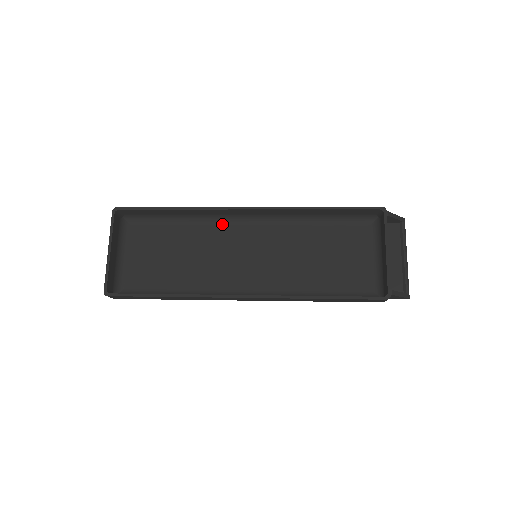
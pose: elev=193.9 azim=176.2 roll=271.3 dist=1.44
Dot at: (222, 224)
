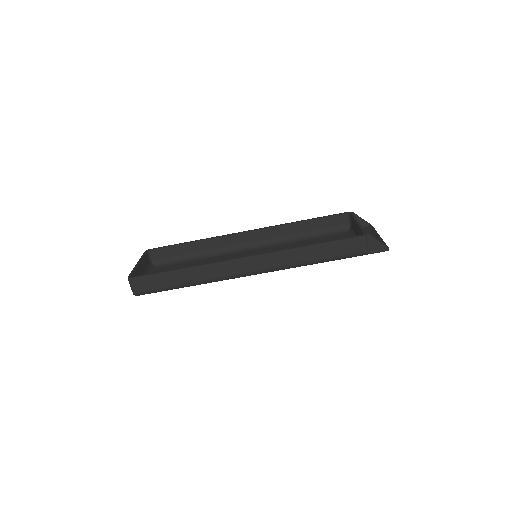
Dot at: (229, 254)
